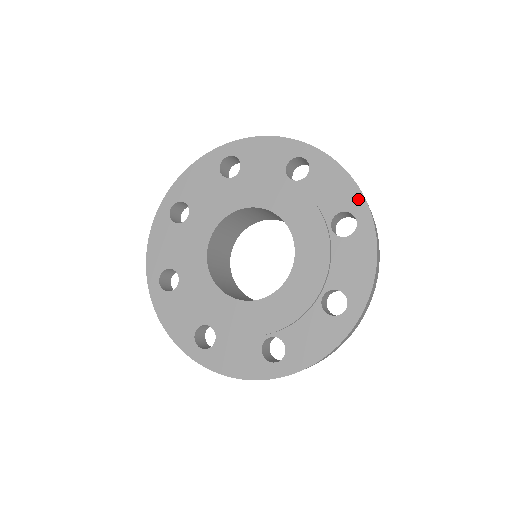
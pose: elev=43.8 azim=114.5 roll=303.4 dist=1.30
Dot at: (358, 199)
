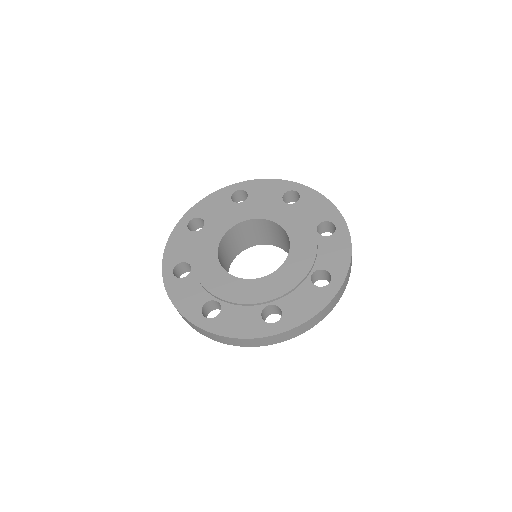
Dot at: (336, 214)
